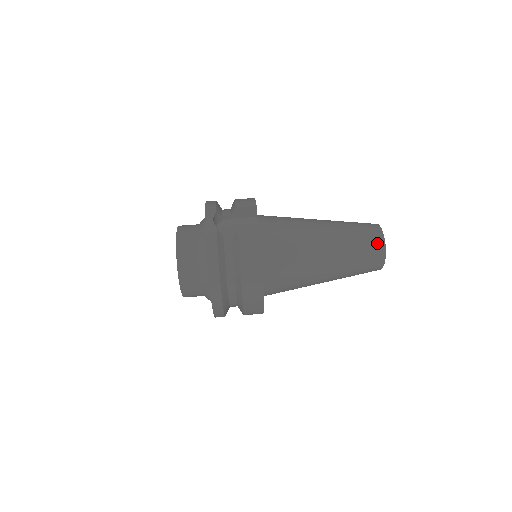
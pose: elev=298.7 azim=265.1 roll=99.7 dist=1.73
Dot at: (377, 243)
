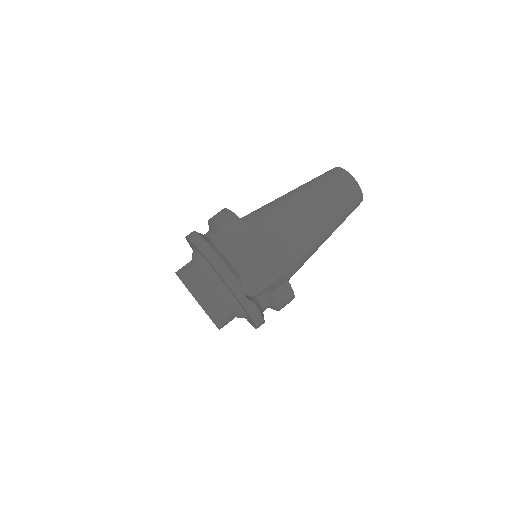
Dot at: (358, 201)
